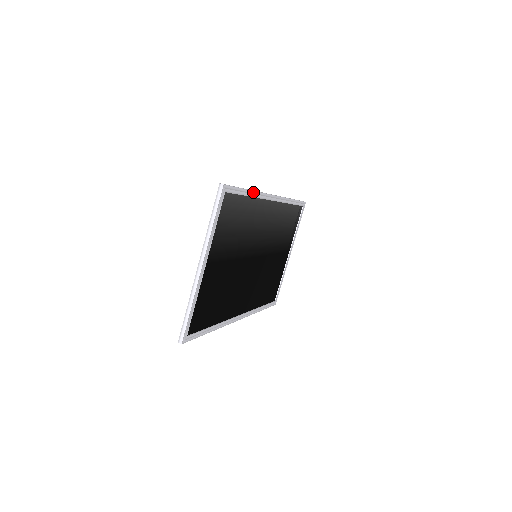
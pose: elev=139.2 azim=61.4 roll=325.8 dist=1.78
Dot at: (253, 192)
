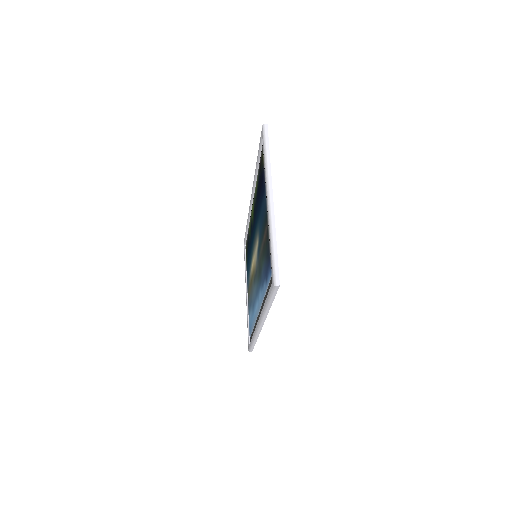
Dot at: occluded
